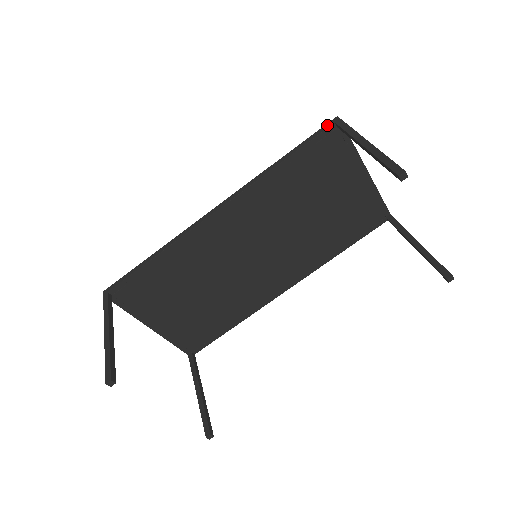
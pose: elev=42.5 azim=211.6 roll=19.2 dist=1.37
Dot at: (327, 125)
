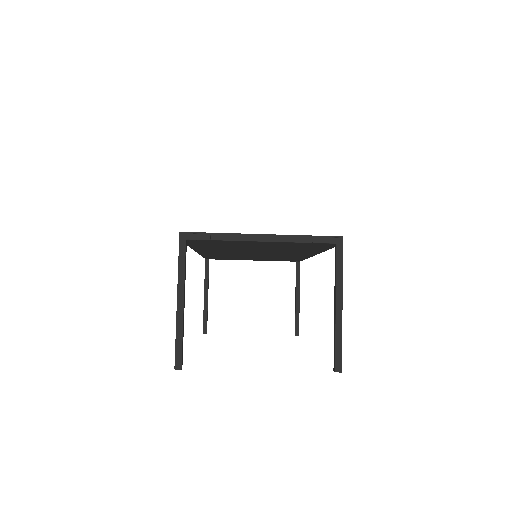
Dot at: occluded
